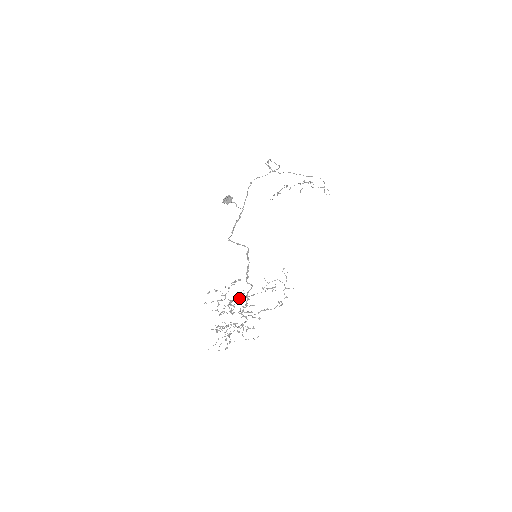
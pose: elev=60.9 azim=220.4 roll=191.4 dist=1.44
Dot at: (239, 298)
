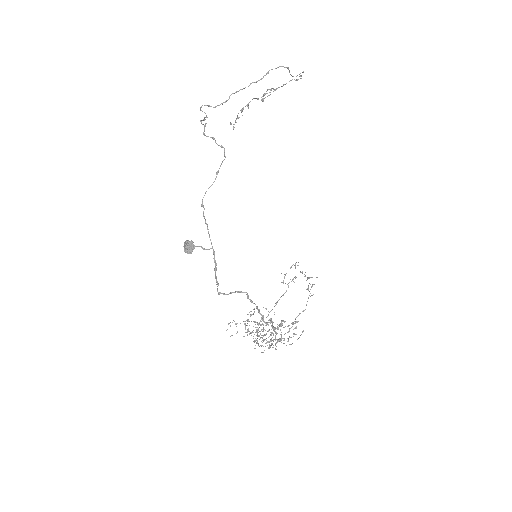
Dot at: occluded
